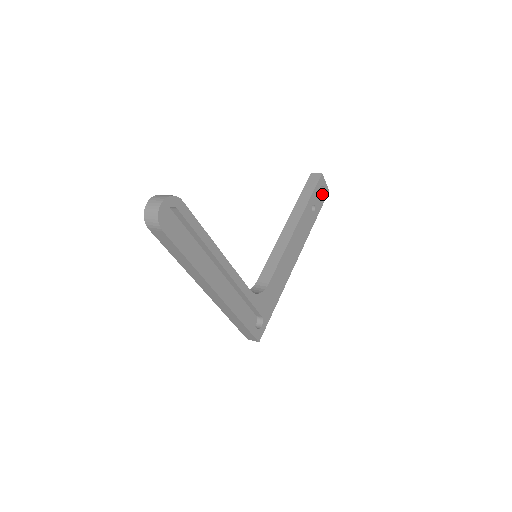
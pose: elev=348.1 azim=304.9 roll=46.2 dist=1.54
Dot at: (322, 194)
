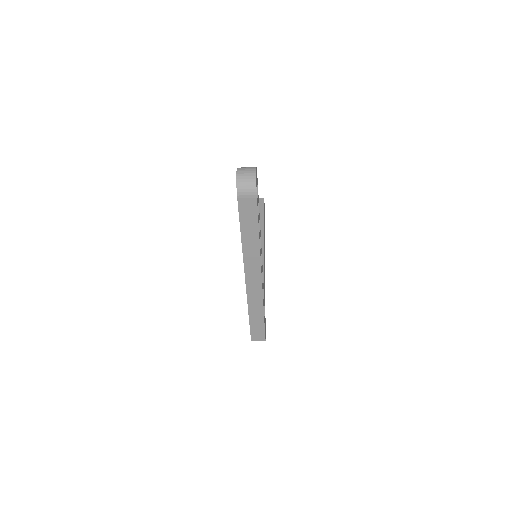
Dot at: occluded
